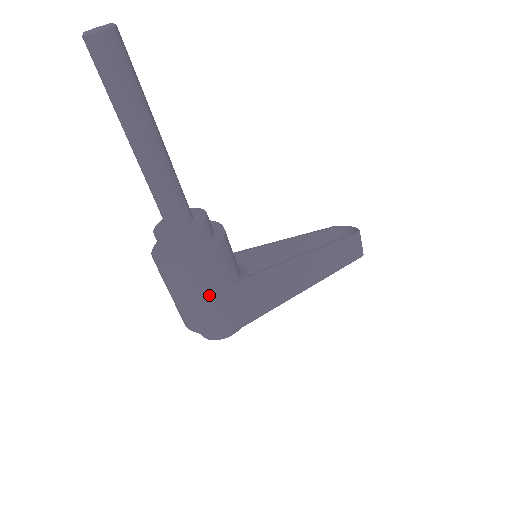
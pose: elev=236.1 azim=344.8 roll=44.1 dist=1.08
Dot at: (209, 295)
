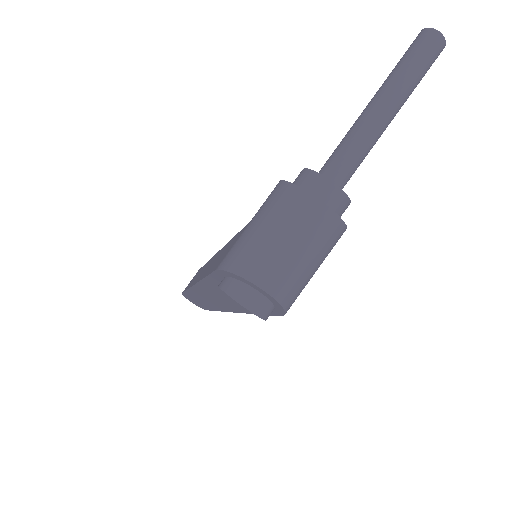
Dot at: (319, 266)
